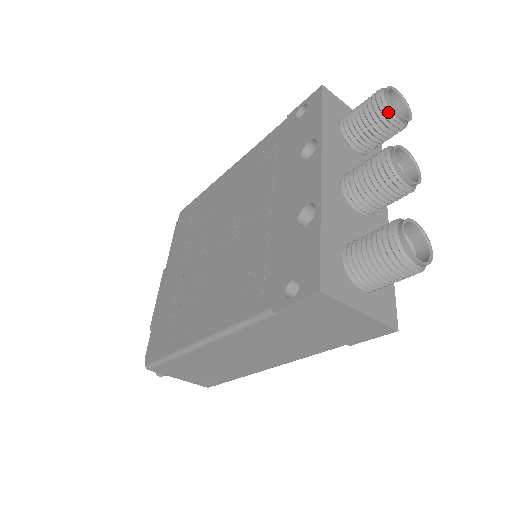
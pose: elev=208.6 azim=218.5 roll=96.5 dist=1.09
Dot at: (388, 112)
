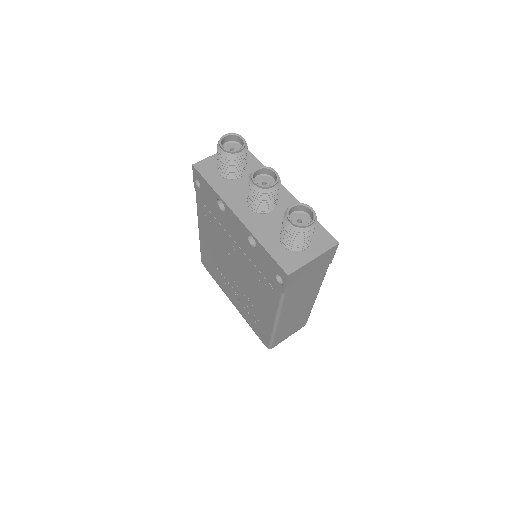
Dot at: (232, 156)
